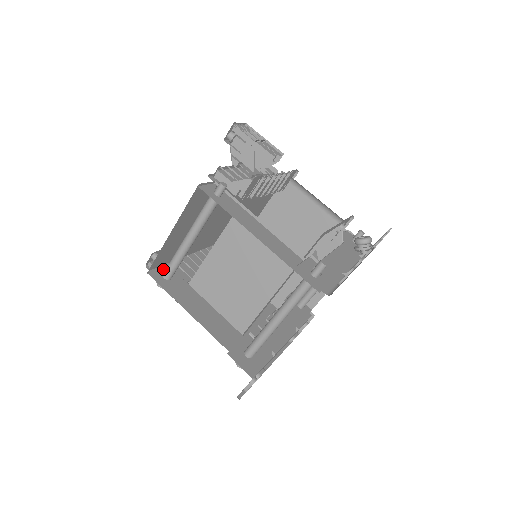
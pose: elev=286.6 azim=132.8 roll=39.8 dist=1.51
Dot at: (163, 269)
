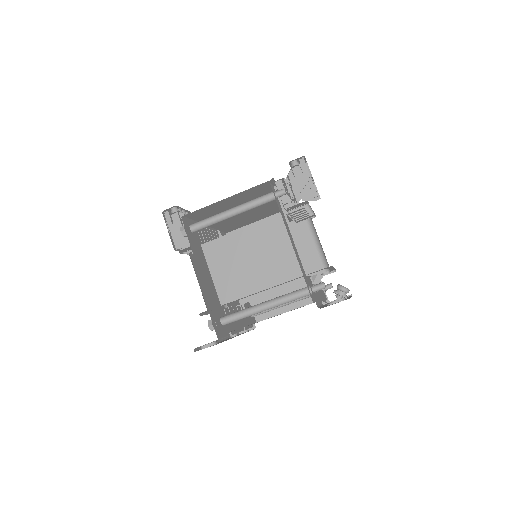
Dot at: (190, 222)
